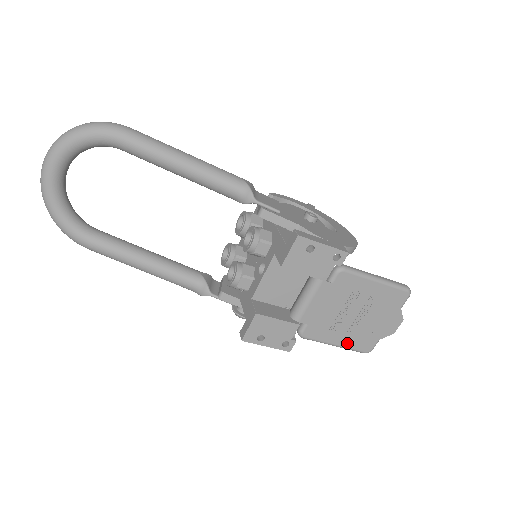
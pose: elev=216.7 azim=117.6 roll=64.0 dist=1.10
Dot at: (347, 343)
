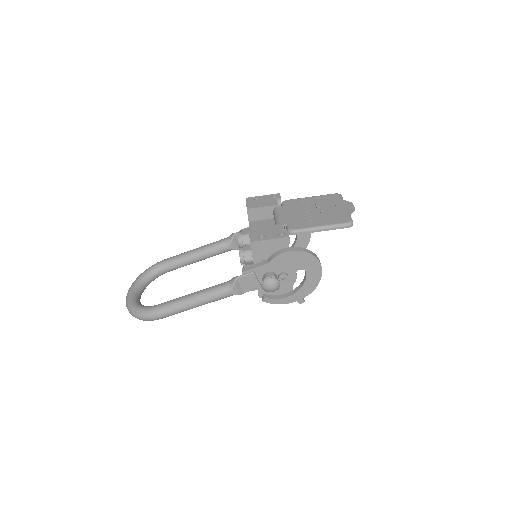
Dot at: (327, 223)
